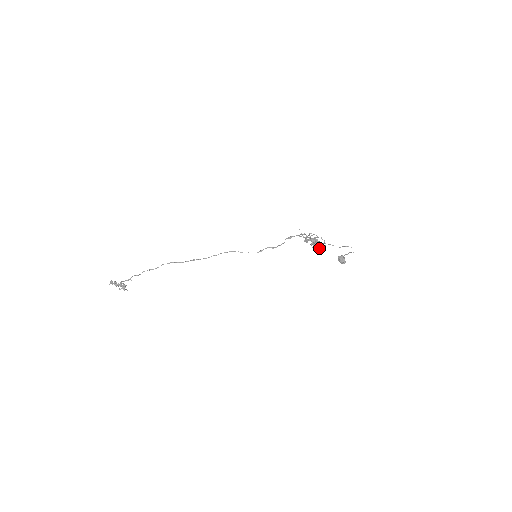
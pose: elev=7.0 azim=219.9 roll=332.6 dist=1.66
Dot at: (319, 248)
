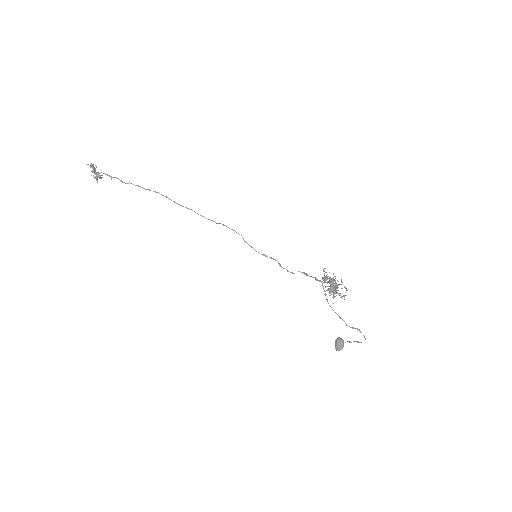
Dot at: (335, 293)
